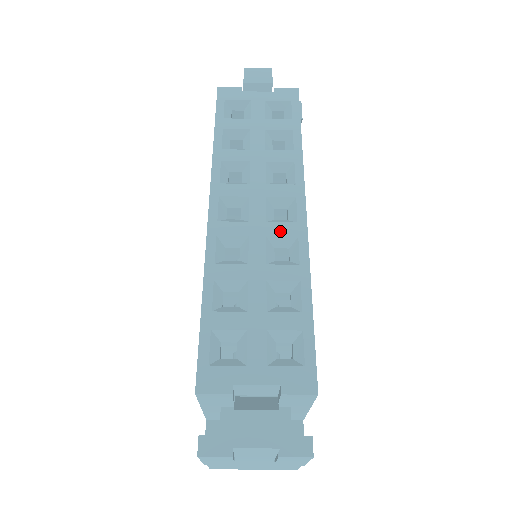
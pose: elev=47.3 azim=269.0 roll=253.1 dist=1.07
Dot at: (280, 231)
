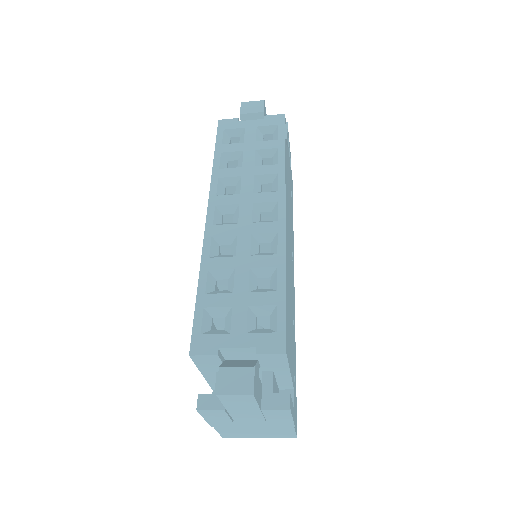
Dot at: (263, 229)
